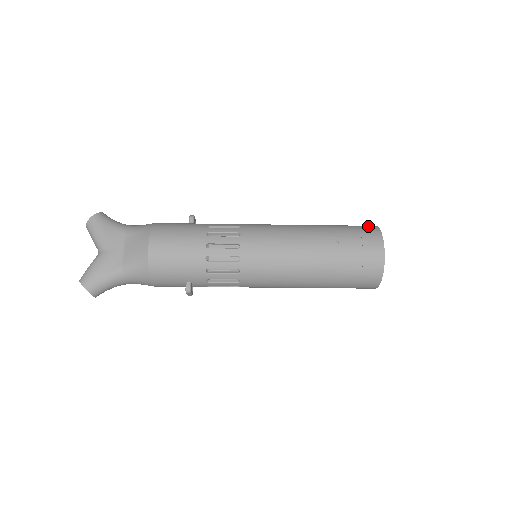
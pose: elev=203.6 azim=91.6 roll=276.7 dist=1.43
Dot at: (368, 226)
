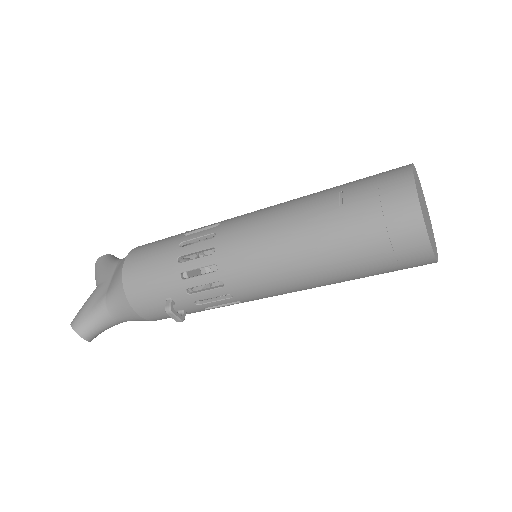
Dot at: occluded
